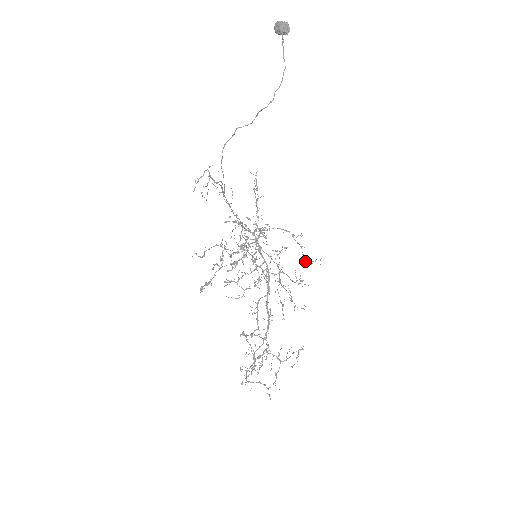
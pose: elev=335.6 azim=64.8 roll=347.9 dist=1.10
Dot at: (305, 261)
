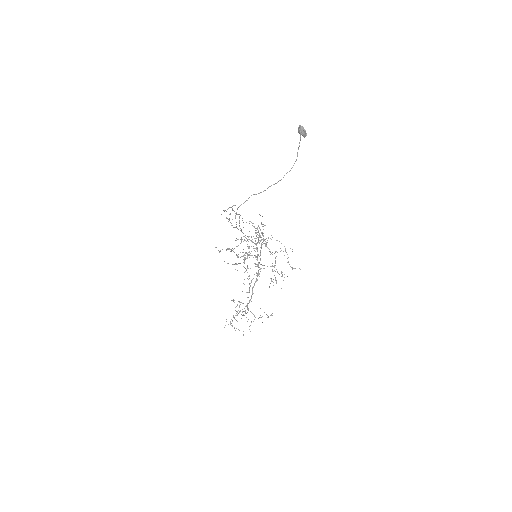
Dot at: occluded
